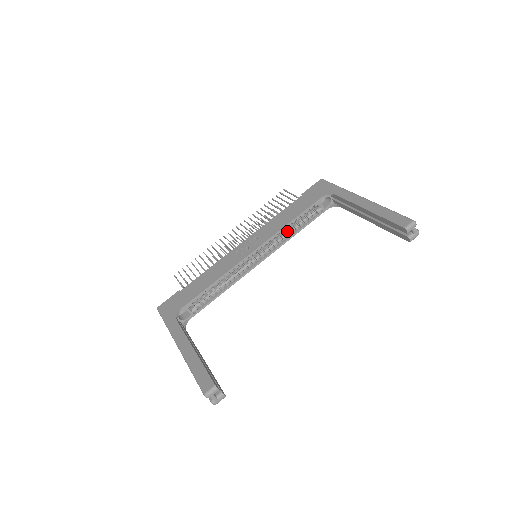
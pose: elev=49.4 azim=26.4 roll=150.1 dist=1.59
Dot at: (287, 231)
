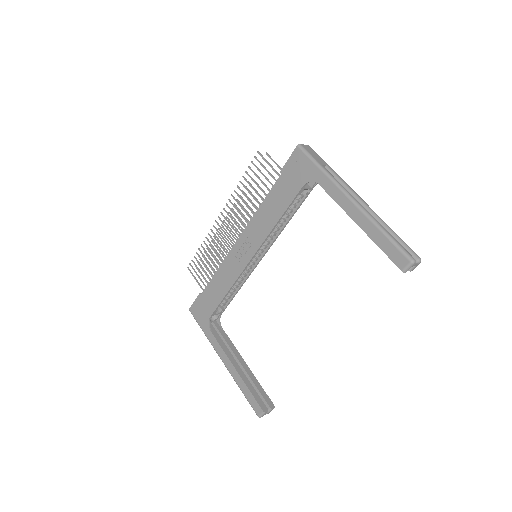
Dot at: (278, 223)
